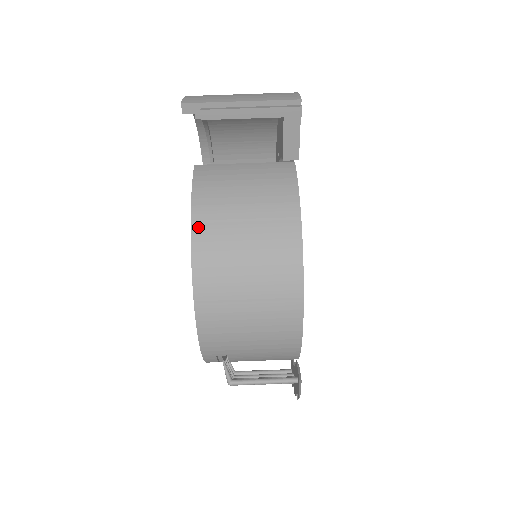
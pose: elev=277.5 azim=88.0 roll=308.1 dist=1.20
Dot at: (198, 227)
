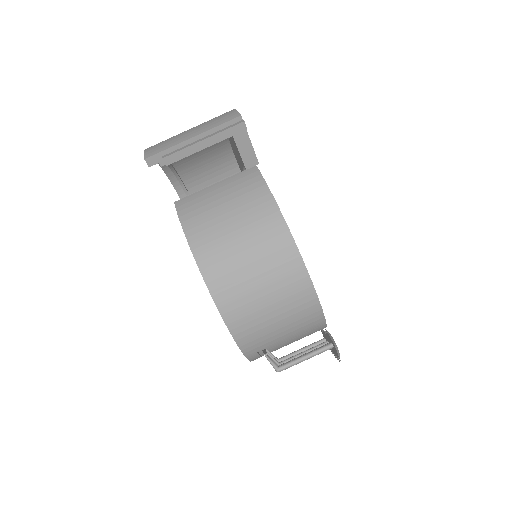
Dot at: (199, 253)
